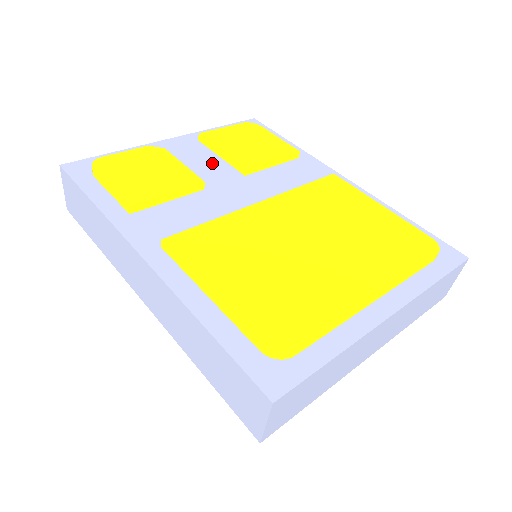
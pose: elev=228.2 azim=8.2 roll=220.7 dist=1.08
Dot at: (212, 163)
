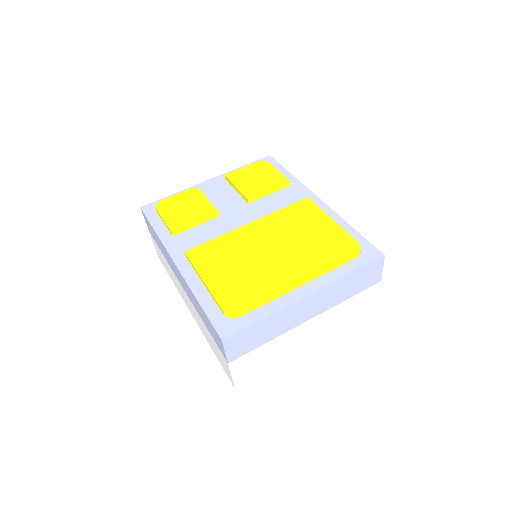
Dot at: (230, 196)
